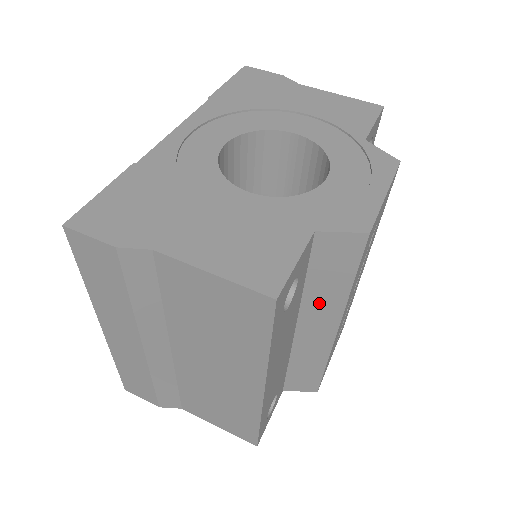
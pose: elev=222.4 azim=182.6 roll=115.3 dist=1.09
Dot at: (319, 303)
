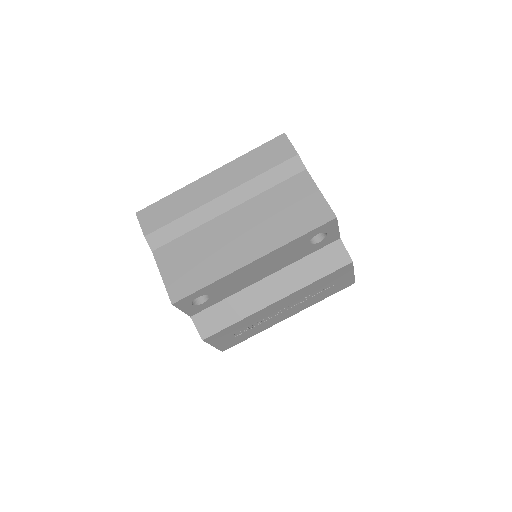
Dot at: (294, 274)
